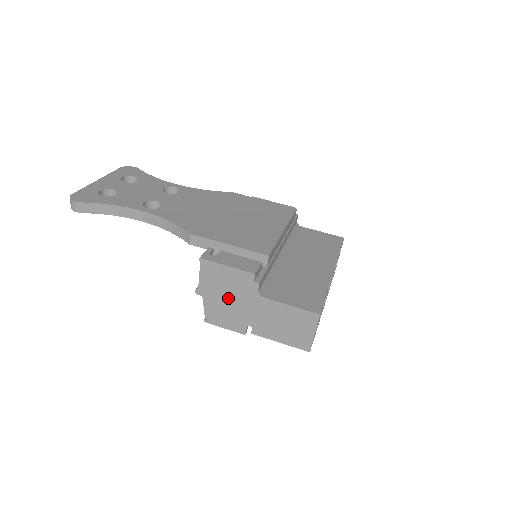
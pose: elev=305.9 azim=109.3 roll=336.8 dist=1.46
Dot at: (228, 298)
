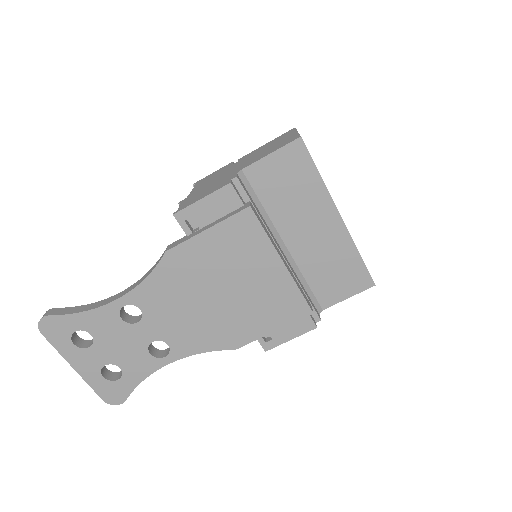
Dot at: occluded
